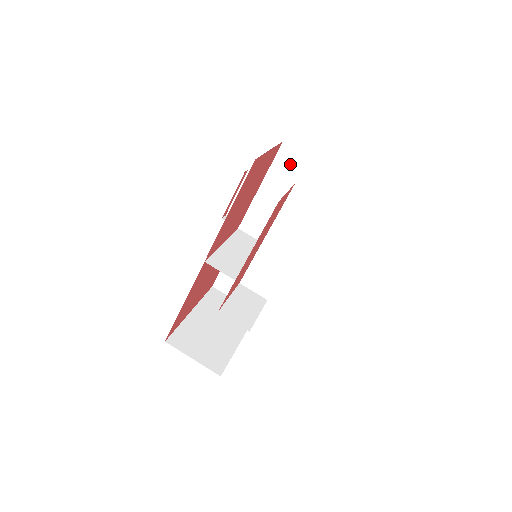
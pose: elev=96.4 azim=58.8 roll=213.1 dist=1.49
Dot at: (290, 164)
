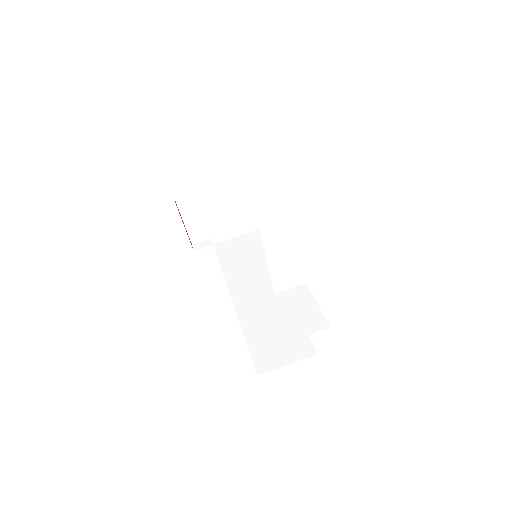
Dot at: (205, 163)
